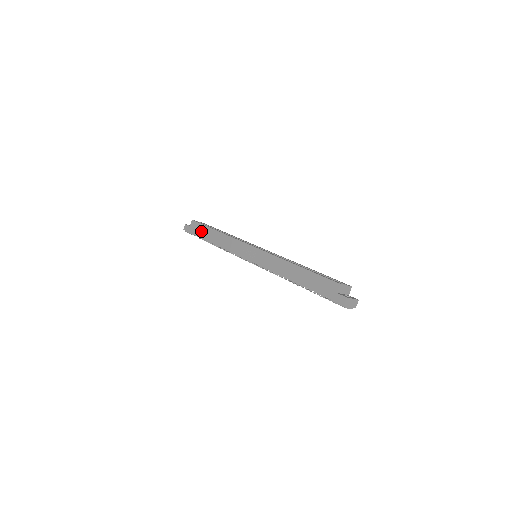
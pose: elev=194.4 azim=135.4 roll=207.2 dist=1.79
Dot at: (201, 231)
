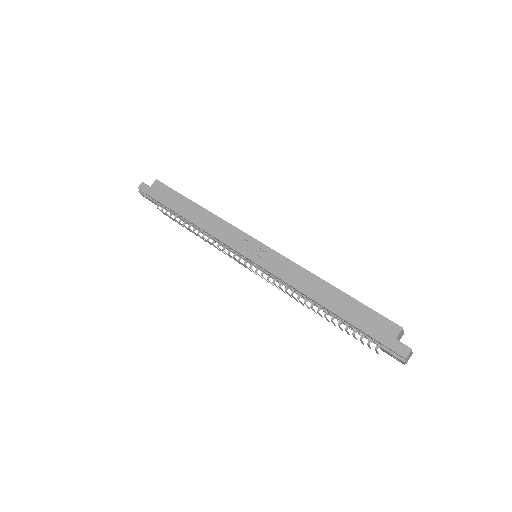
Dot at: (170, 198)
